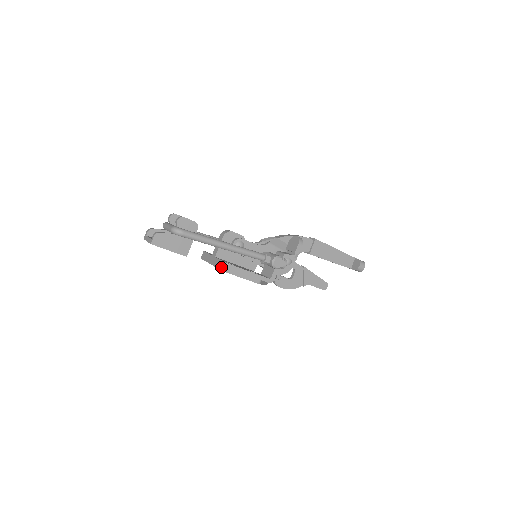
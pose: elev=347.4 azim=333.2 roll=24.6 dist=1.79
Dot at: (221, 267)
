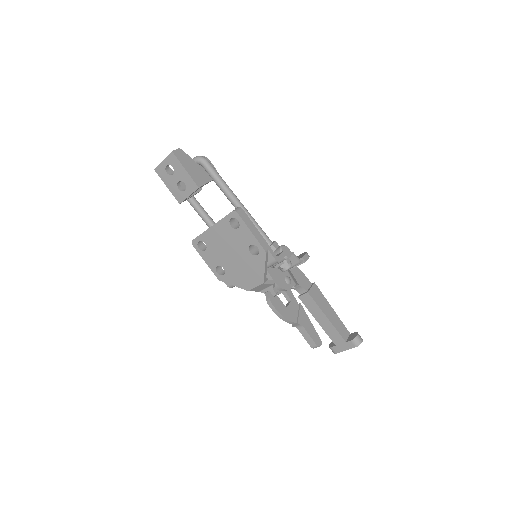
Dot at: occluded
